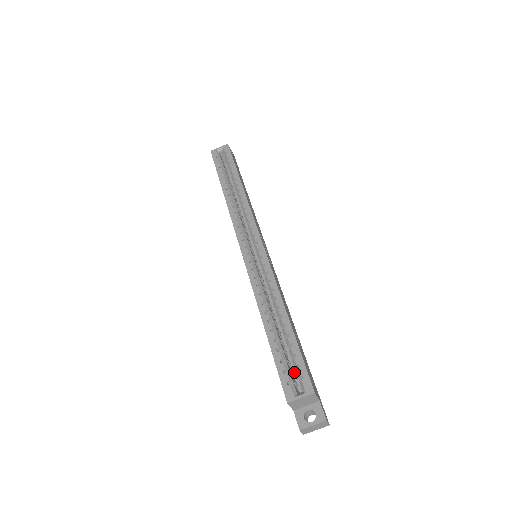
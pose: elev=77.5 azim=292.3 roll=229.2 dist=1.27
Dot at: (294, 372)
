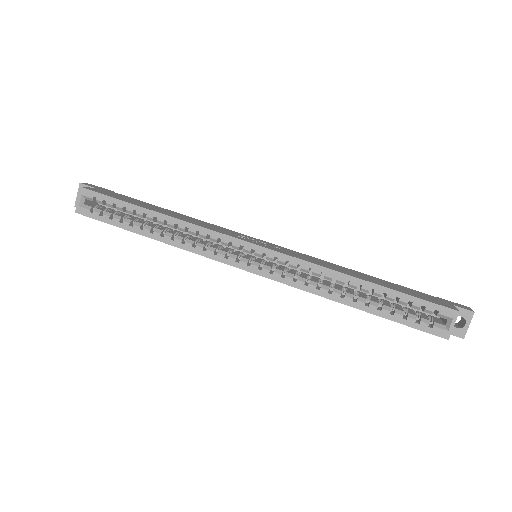
Dot at: (408, 306)
